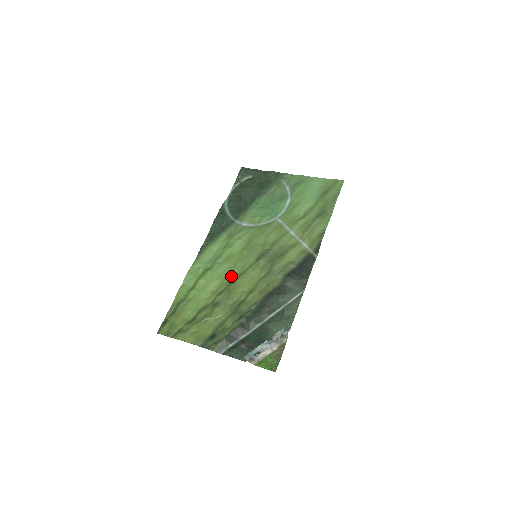
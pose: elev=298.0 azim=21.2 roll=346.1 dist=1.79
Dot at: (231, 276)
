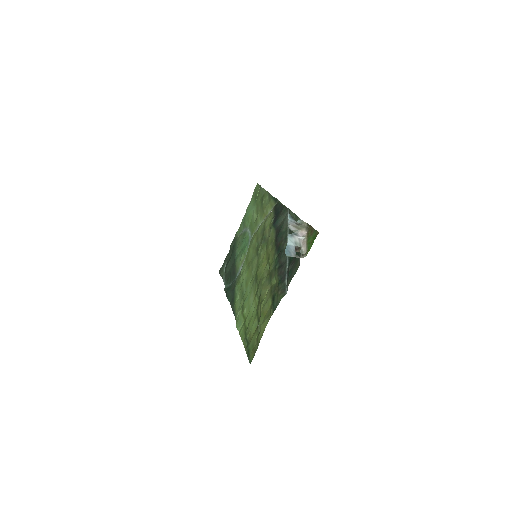
Dot at: (254, 280)
